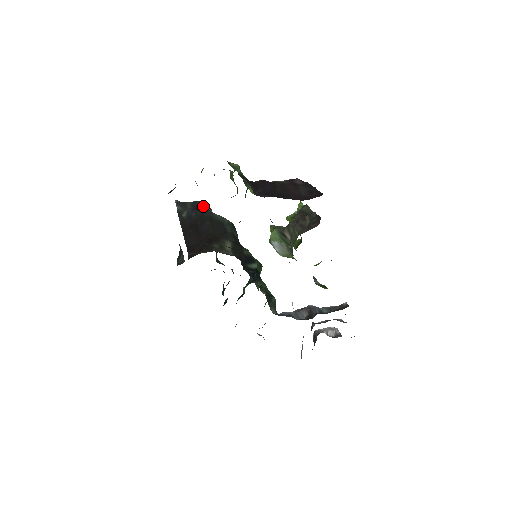
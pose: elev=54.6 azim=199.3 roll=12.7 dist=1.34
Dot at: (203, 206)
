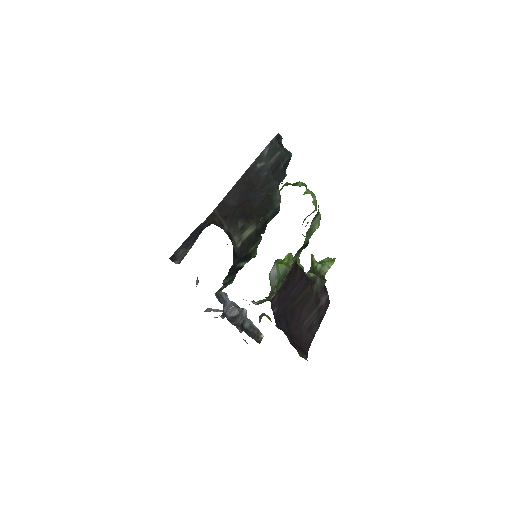
Dot at: (284, 168)
